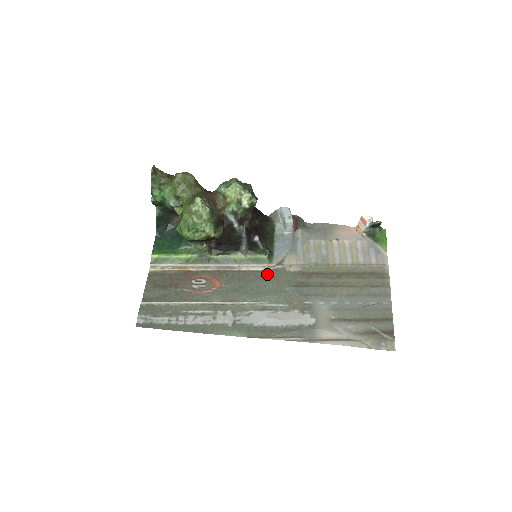
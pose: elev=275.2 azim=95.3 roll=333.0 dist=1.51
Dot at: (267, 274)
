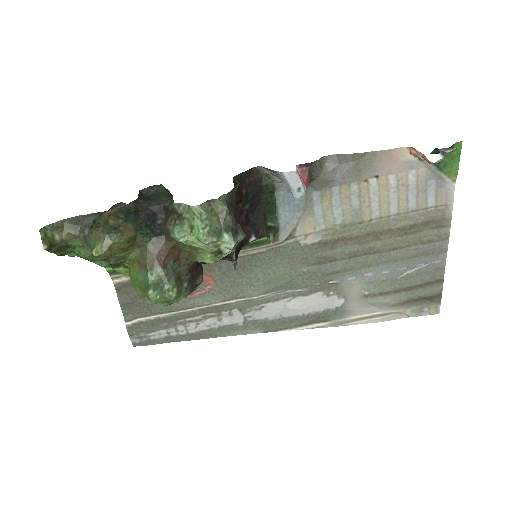
Dot at: (274, 255)
